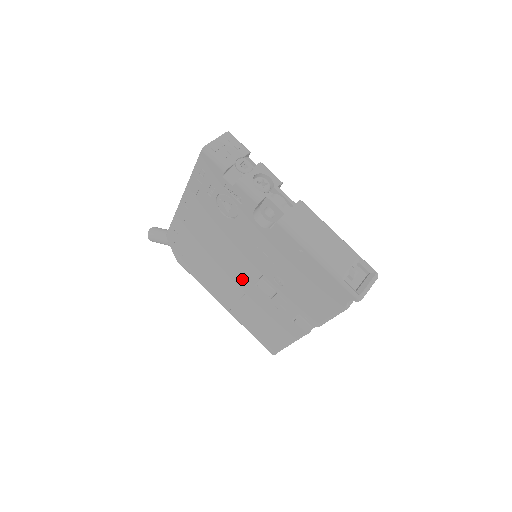
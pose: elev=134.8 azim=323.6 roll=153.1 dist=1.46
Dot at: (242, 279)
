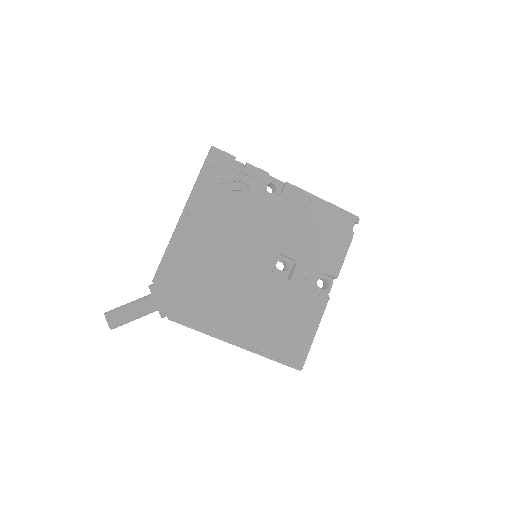
Dot at: (258, 275)
